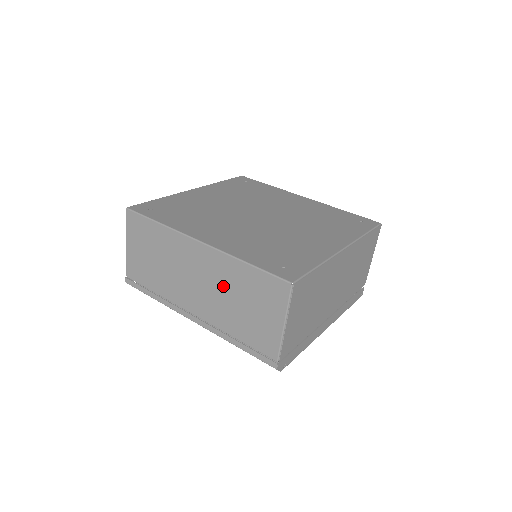
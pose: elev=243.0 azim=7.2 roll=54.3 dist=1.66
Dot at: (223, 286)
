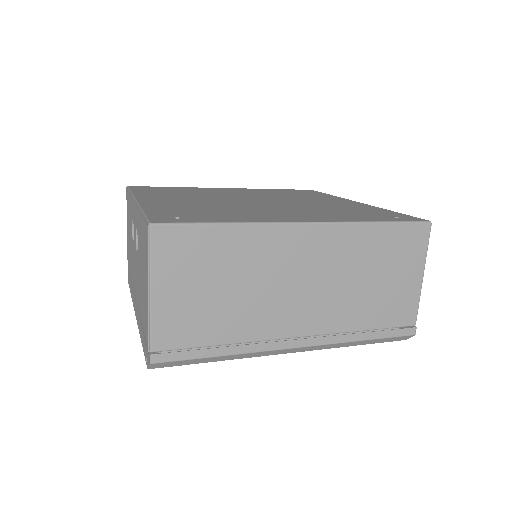
Dot at: (346, 269)
